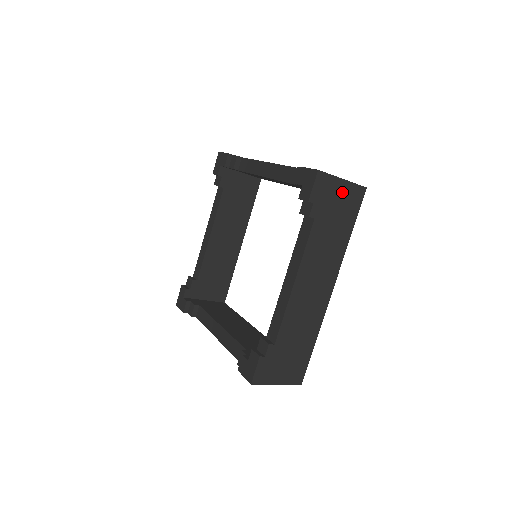
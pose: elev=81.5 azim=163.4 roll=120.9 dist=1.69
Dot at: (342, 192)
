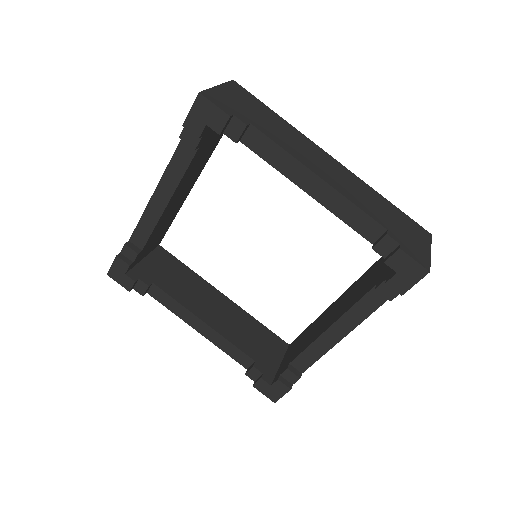
Dot at: occluded
